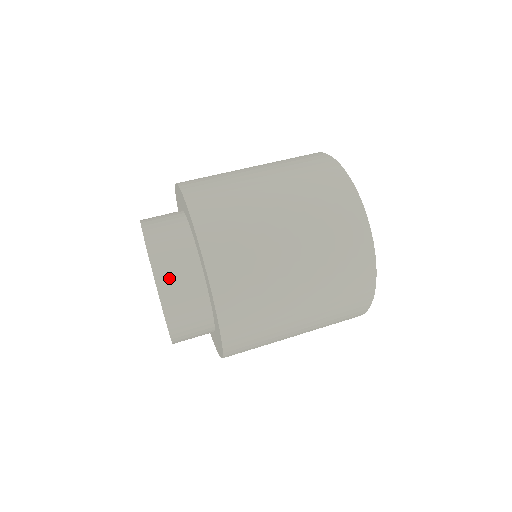
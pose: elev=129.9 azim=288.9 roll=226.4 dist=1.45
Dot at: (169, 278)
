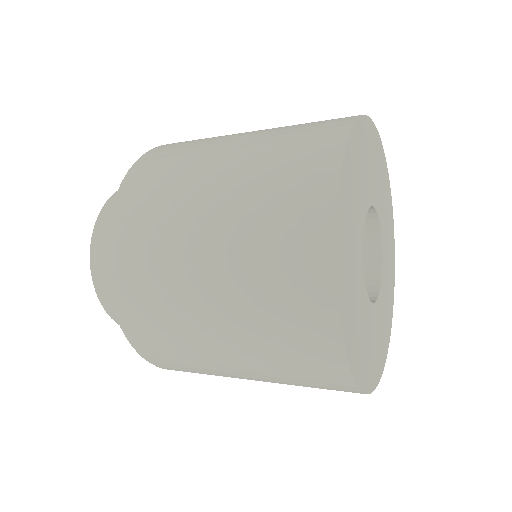
Dot at: occluded
